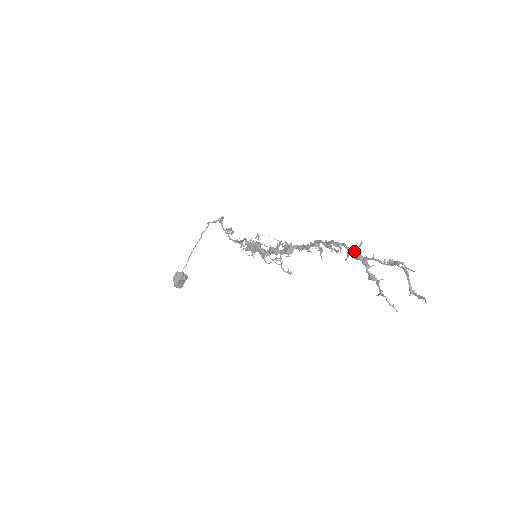
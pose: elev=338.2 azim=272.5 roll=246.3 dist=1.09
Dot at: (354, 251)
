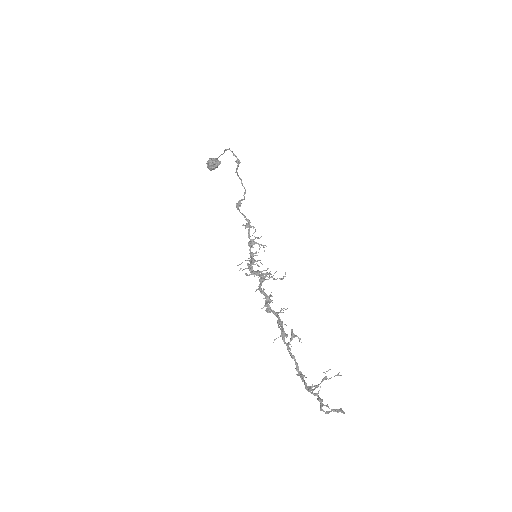
Dot at: (299, 375)
